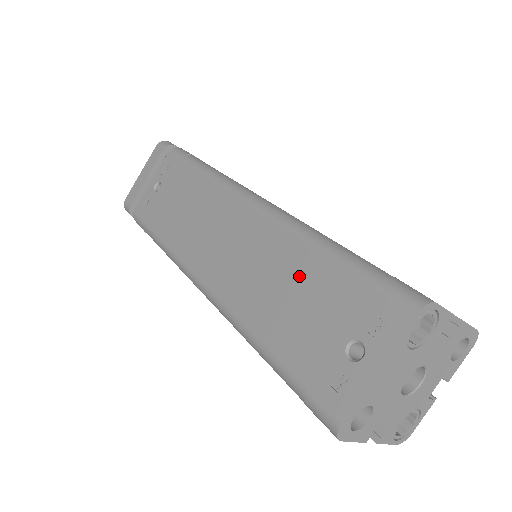
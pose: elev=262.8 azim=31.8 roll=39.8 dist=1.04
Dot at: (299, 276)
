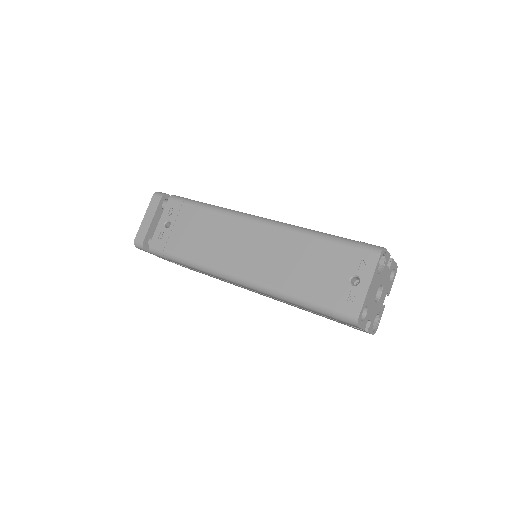
Dot at: (308, 254)
